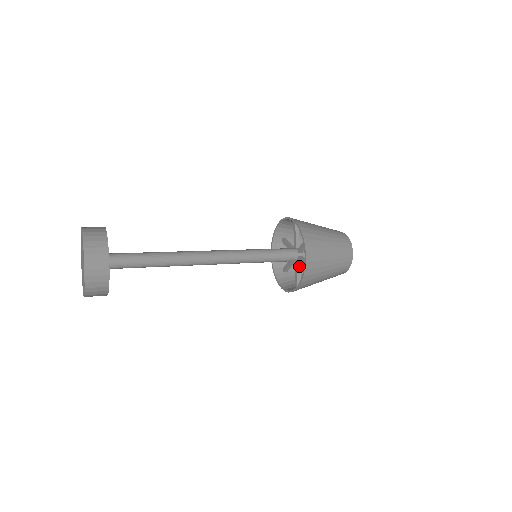
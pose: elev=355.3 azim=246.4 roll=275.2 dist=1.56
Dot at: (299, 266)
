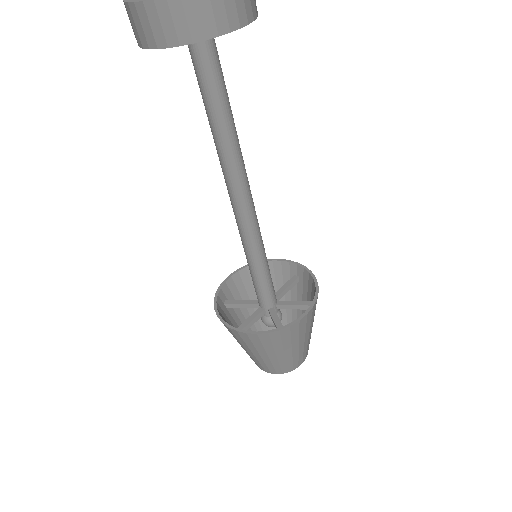
Dot at: (260, 316)
